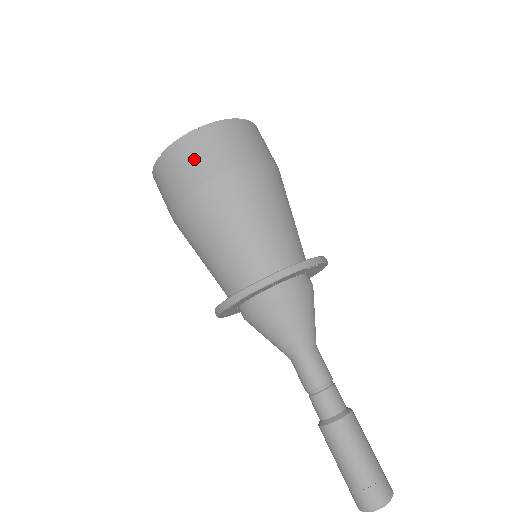
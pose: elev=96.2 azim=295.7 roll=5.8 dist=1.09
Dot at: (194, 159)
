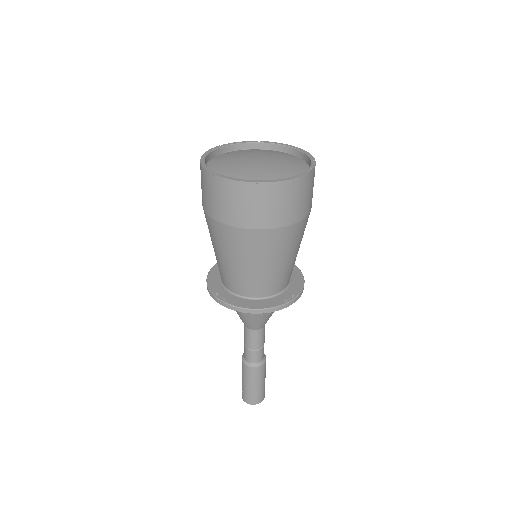
Dot at: (241, 206)
